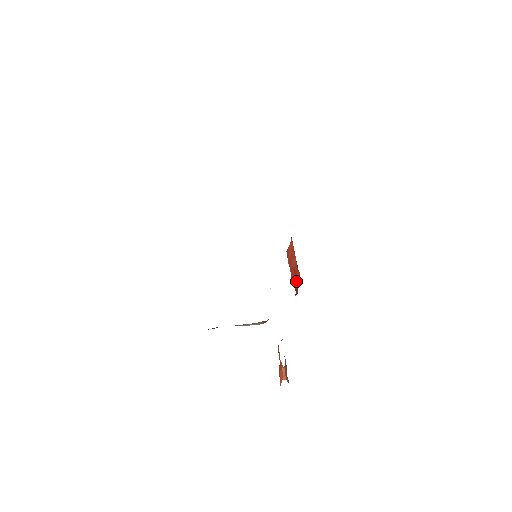
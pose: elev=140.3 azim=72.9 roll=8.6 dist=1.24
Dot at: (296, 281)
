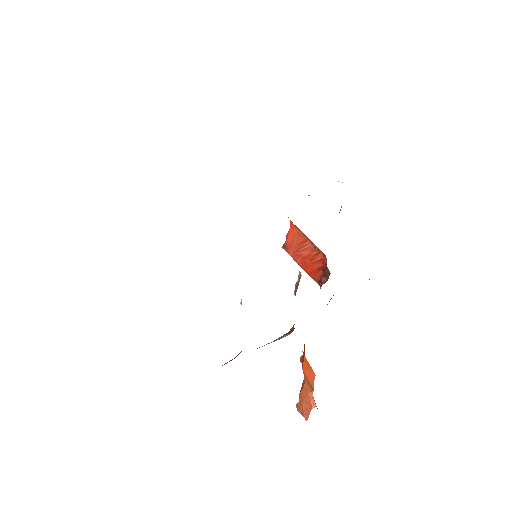
Dot at: (317, 269)
